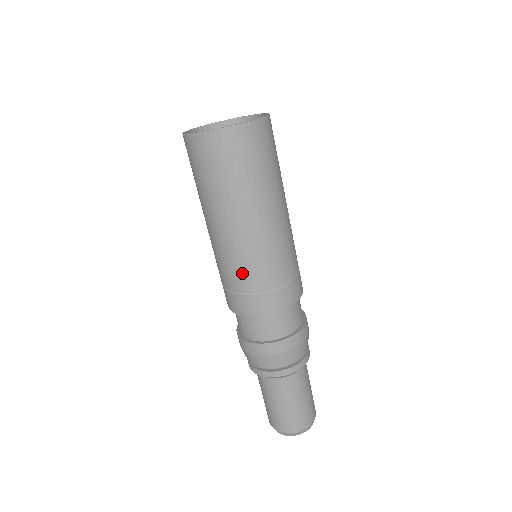
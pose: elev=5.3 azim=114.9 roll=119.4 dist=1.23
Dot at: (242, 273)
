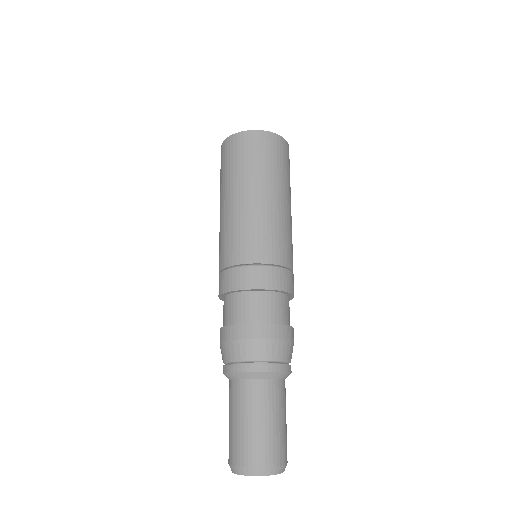
Dot at: (267, 244)
